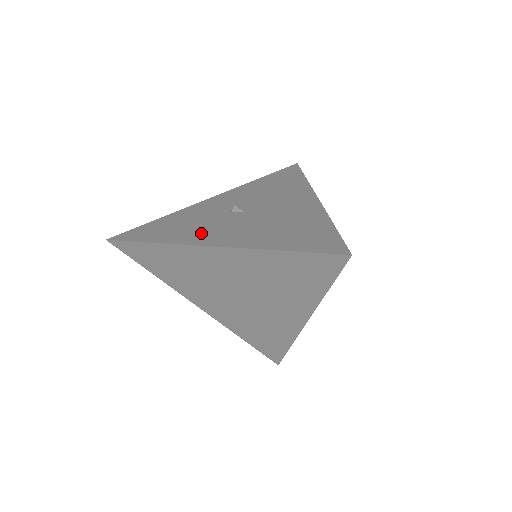
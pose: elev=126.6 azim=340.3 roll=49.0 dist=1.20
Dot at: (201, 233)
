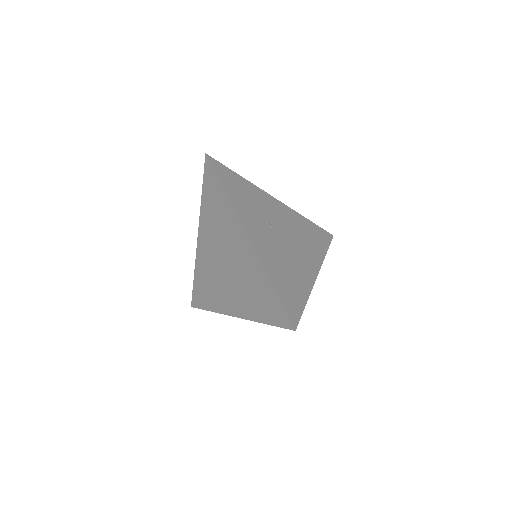
Dot at: occluded
